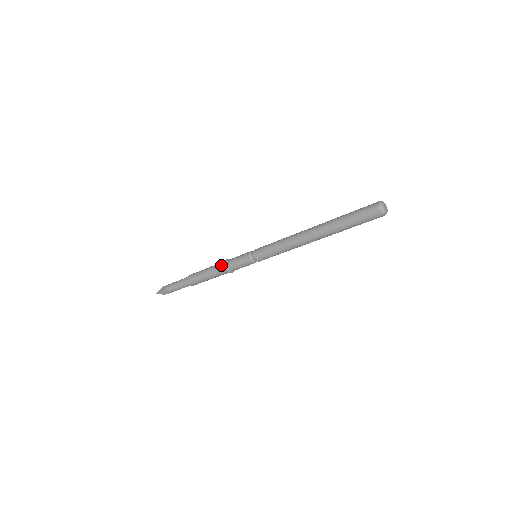
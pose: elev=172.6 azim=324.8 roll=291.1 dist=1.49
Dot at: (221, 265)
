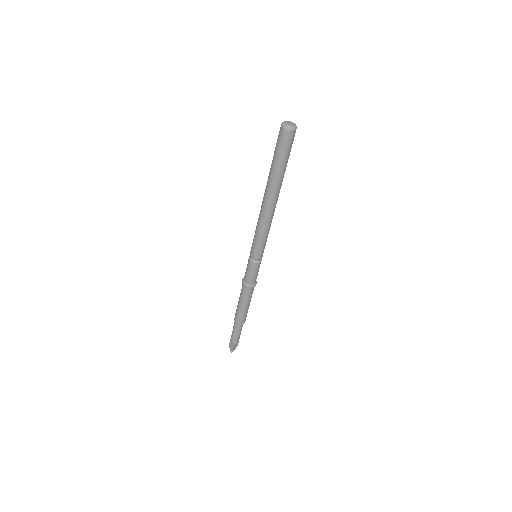
Dot at: (245, 290)
